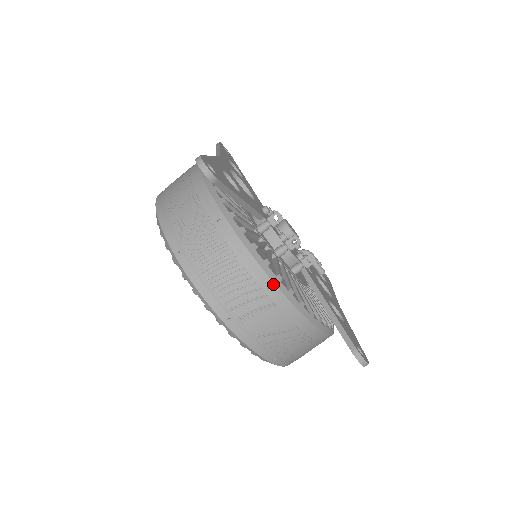
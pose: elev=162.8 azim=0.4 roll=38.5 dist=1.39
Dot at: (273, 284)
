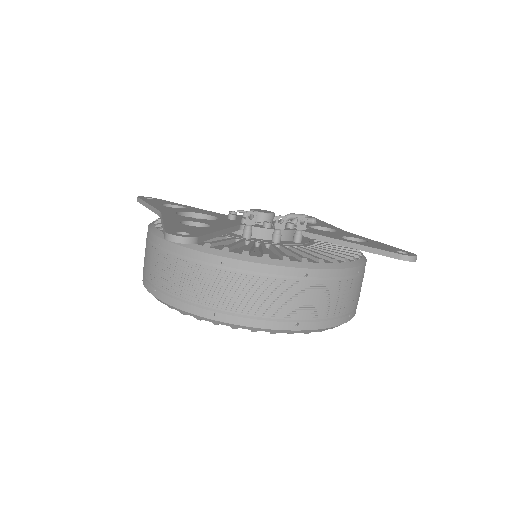
Dot at: (306, 270)
